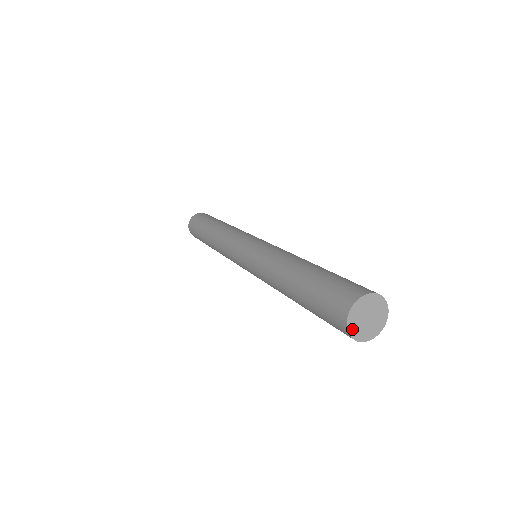
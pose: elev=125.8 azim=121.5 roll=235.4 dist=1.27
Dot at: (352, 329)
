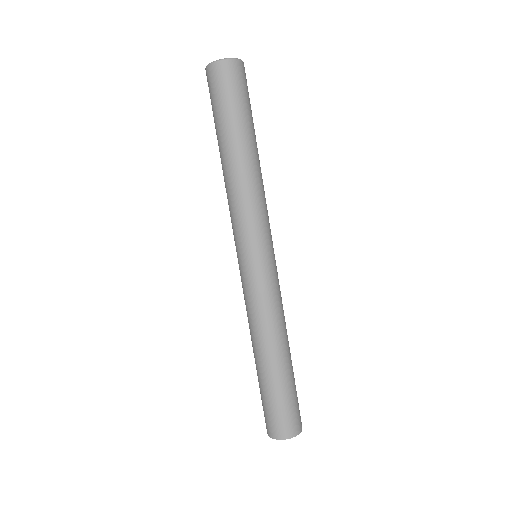
Dot at: occluded
